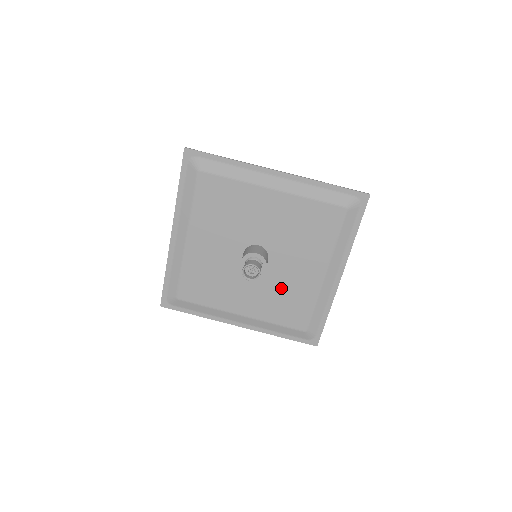
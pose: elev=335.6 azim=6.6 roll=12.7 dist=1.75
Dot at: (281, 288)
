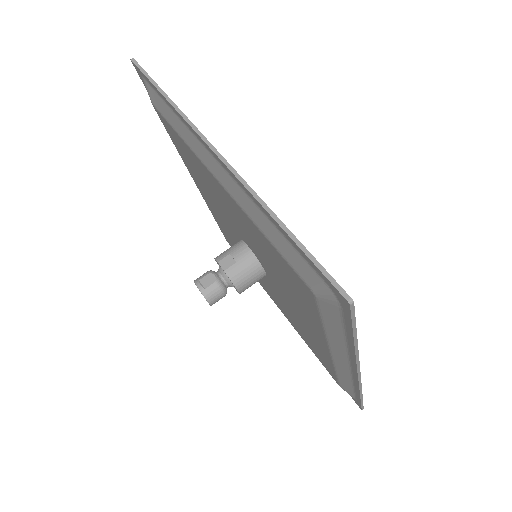
Dot at: occluded
